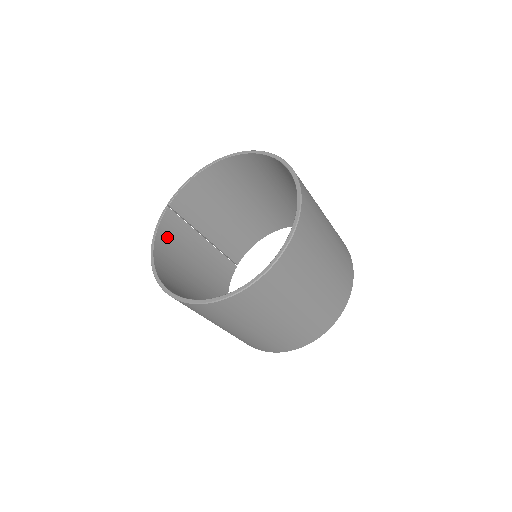
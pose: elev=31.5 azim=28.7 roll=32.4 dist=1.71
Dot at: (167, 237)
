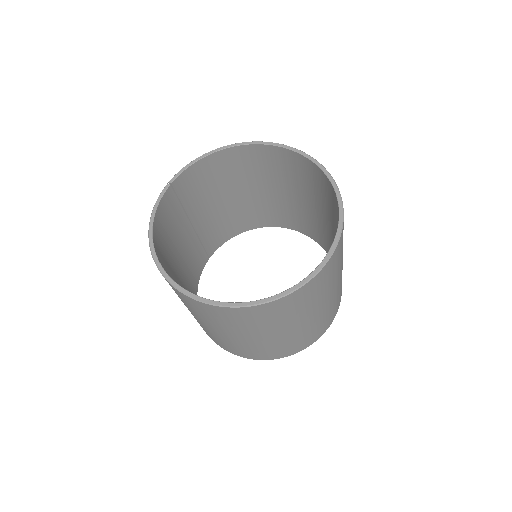
Dot at: (163, 219)
